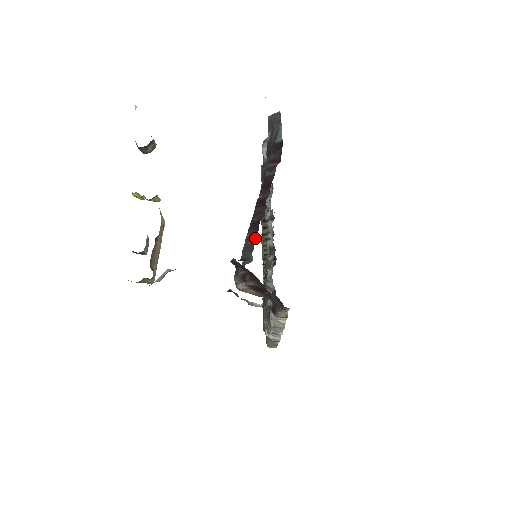
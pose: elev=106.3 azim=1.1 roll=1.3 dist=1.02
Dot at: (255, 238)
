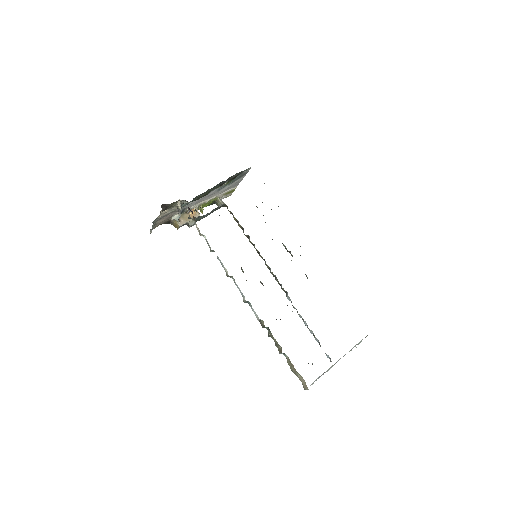
Dot at: occluded
